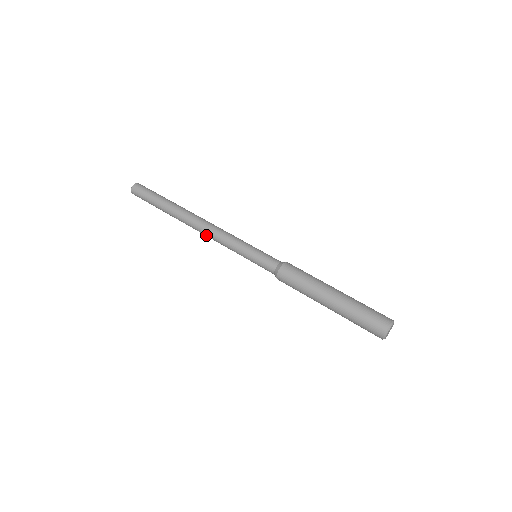
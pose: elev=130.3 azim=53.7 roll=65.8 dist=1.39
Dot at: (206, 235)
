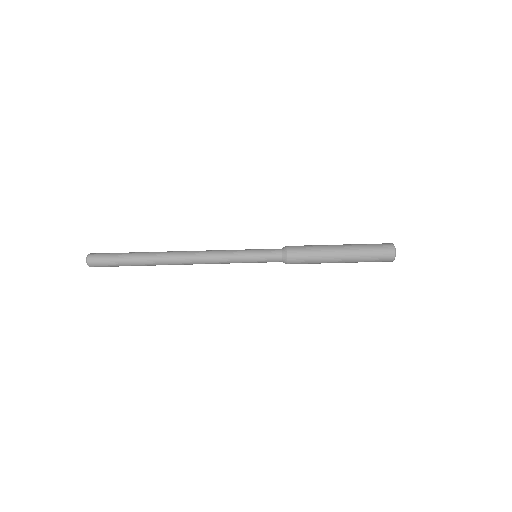
Dot at: occluded
